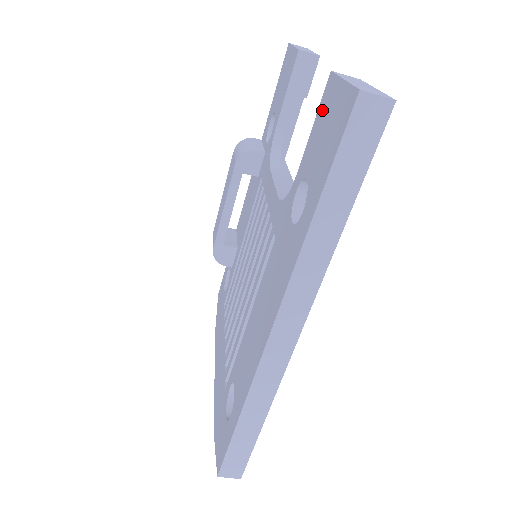
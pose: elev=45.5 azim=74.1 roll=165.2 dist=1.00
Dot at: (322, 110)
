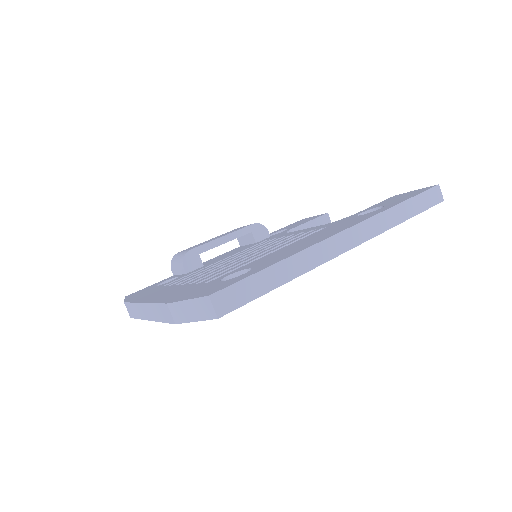
Dot at: (390, 199)
